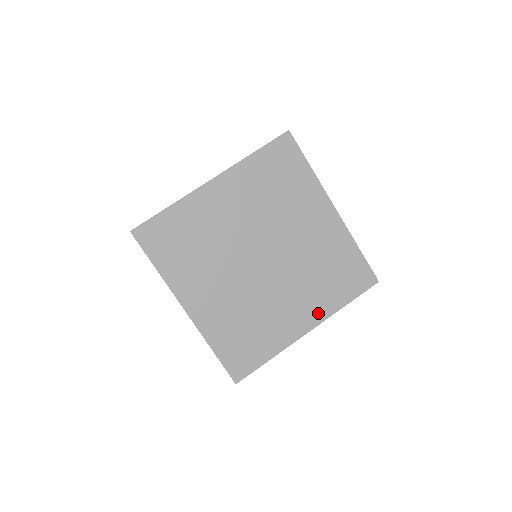
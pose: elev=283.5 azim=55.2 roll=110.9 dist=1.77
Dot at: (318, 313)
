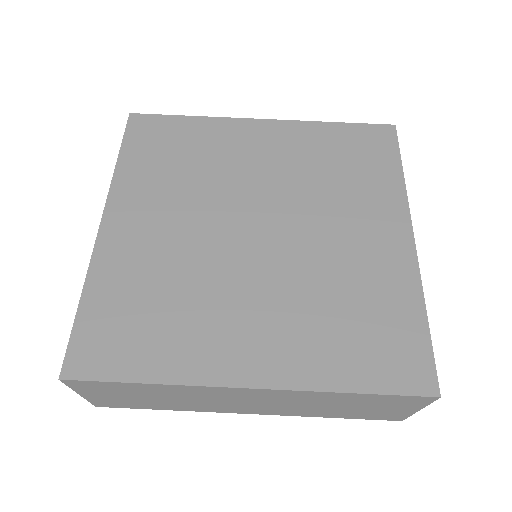
Dot at: (287, 367)
